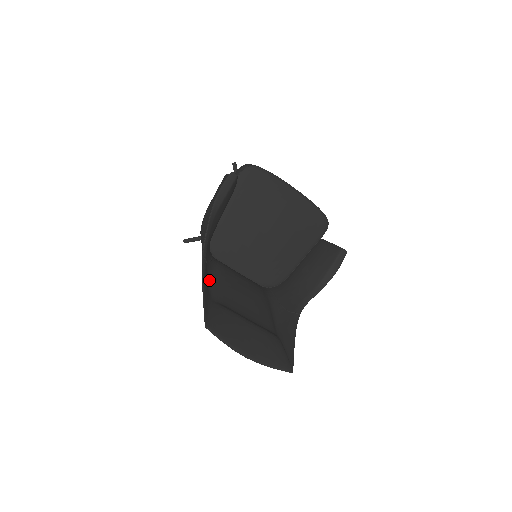
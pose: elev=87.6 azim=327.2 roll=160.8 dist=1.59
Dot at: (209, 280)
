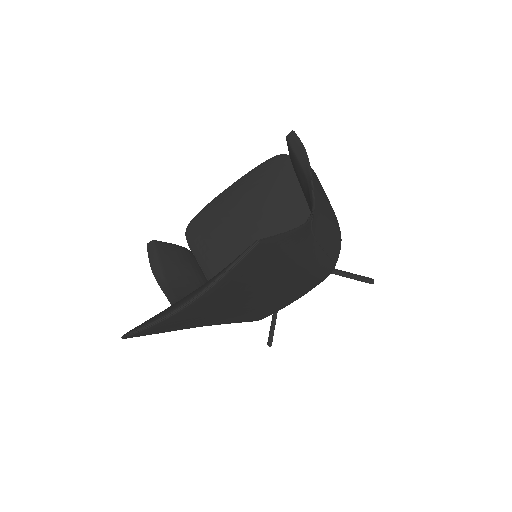
Dot at: occluded
